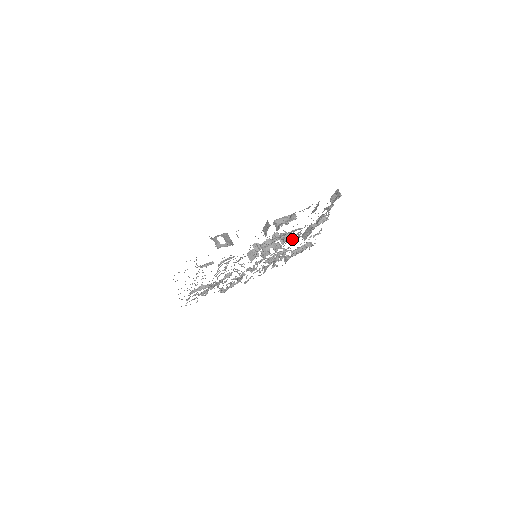
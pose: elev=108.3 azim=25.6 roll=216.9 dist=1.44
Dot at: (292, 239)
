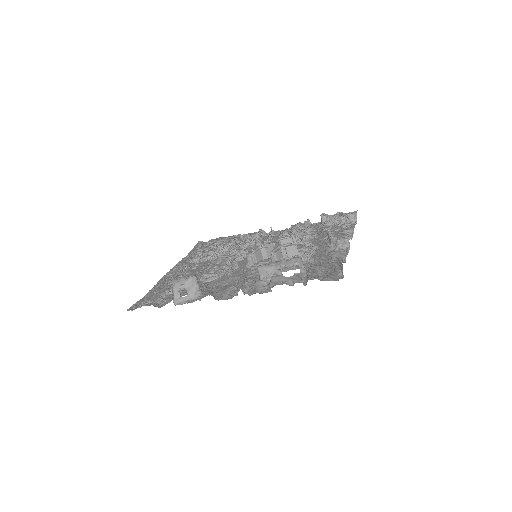
Dot at: (302, 250)
